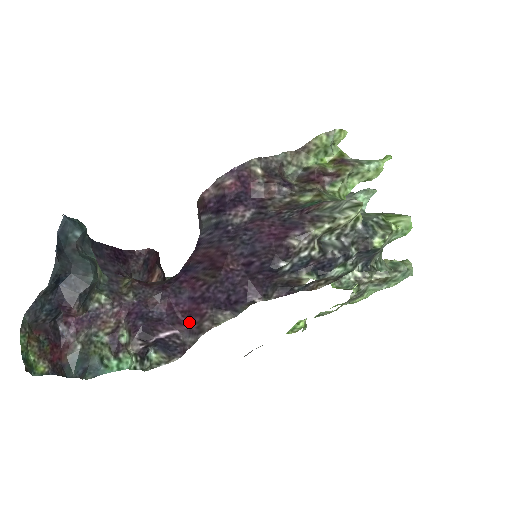
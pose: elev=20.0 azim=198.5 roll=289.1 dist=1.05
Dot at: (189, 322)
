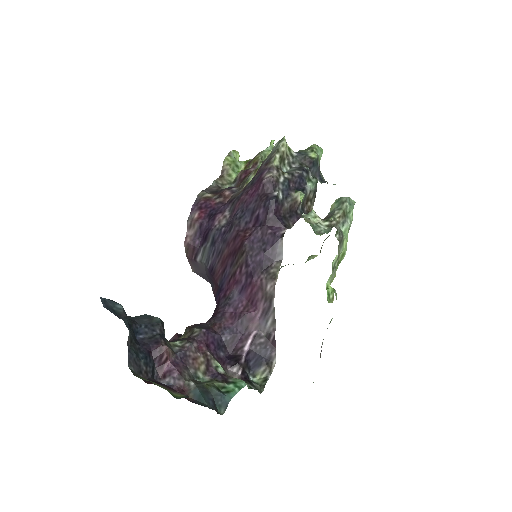
Dot at: (256, 307)
